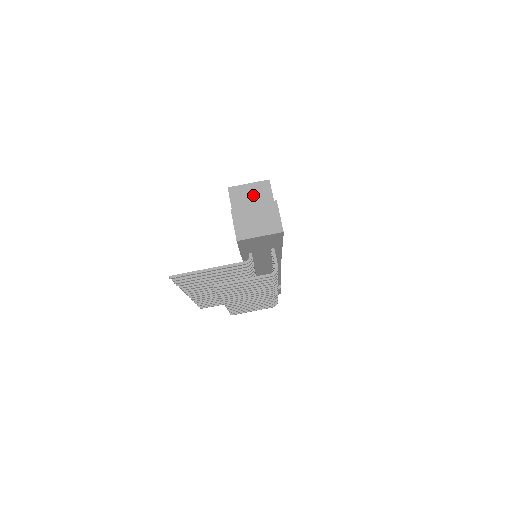
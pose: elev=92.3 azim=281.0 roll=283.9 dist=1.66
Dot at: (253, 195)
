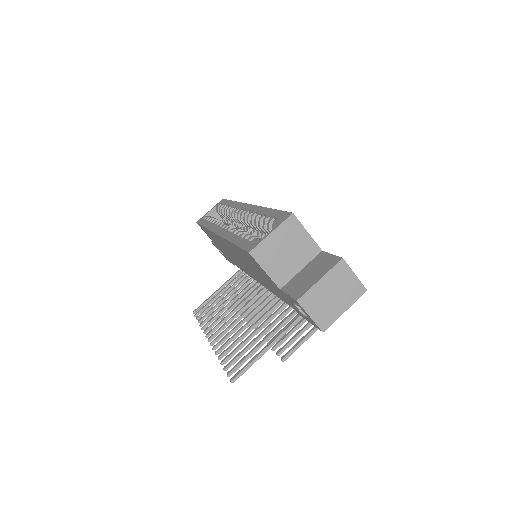
Dot at: (284, 245)
